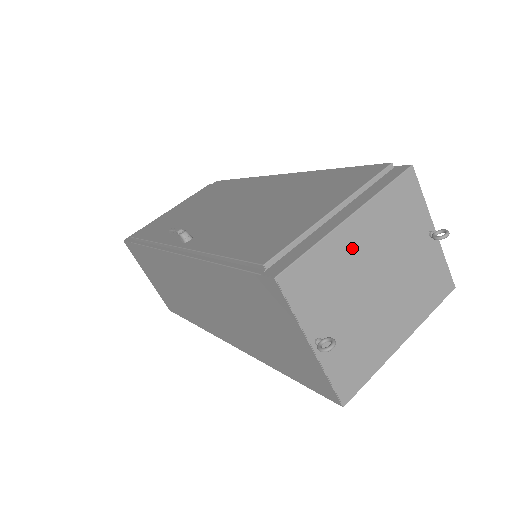
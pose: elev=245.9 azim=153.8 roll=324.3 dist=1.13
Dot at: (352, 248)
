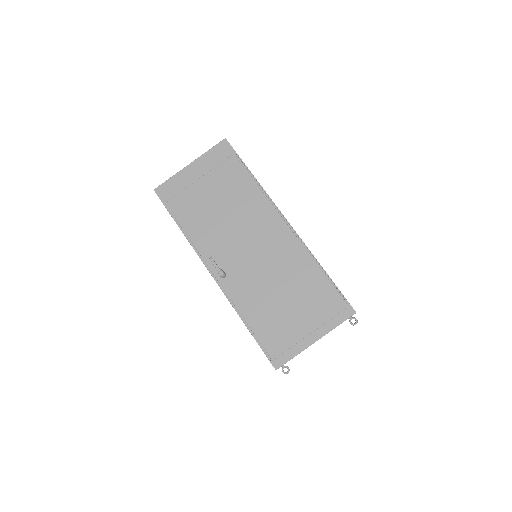
Dot at: occluded
